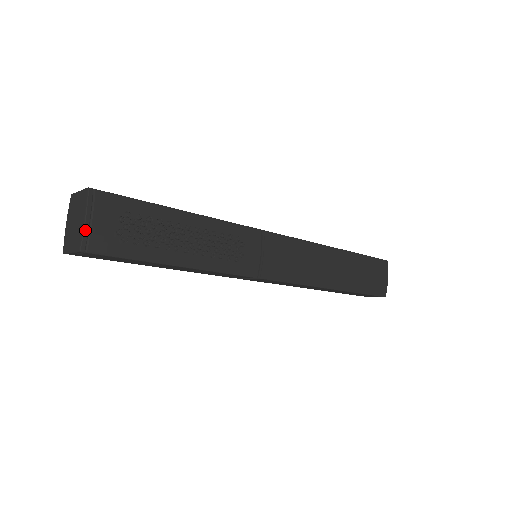
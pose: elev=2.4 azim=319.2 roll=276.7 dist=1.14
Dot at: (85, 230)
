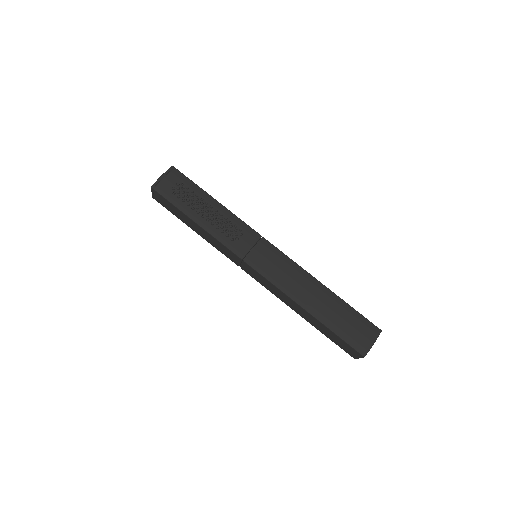
Dot at: (159, 179)
